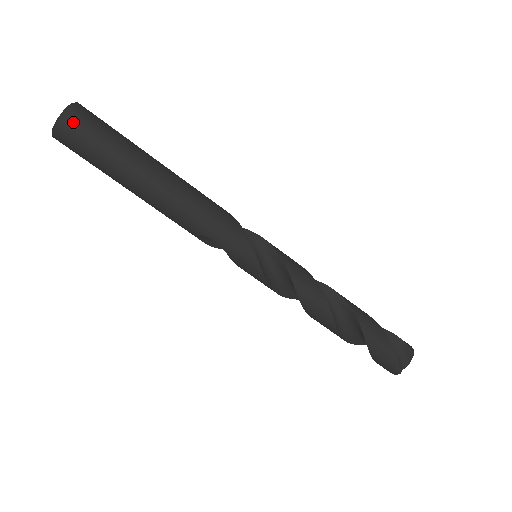
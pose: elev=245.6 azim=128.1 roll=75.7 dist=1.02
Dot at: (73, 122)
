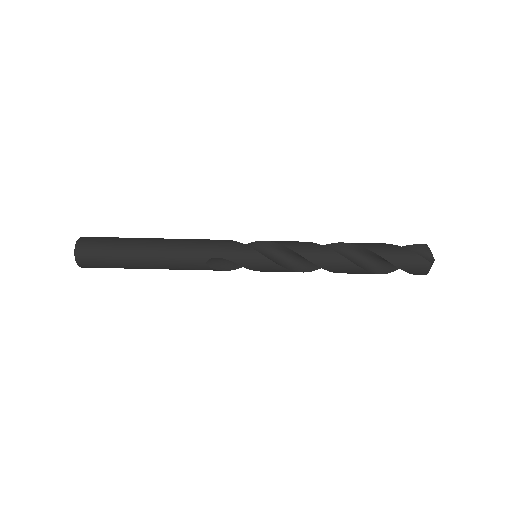
Dot at: (85, 243)
